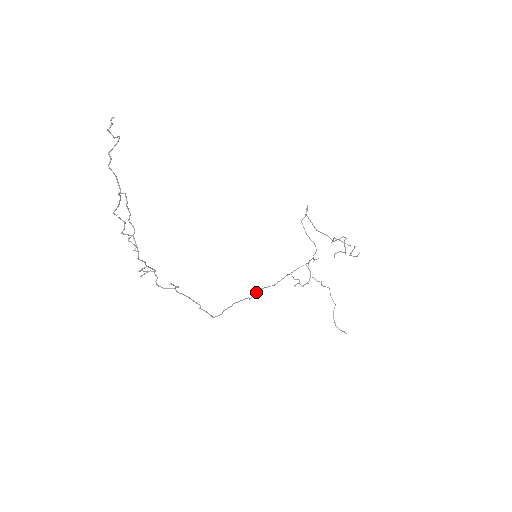
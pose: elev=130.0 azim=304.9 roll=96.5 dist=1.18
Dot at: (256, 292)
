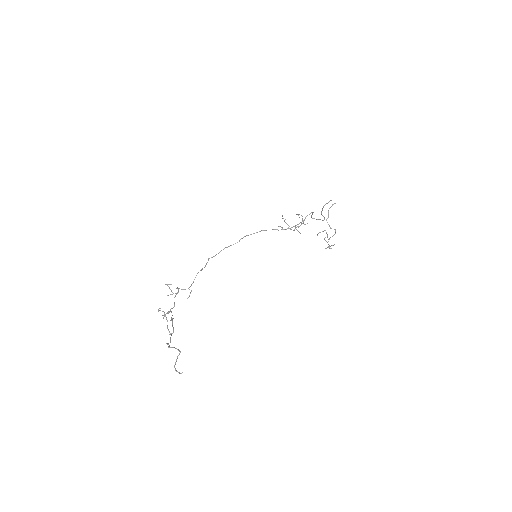
Dot at: occluded
